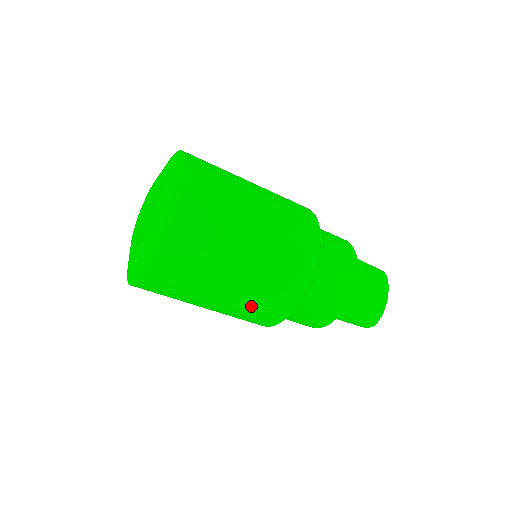
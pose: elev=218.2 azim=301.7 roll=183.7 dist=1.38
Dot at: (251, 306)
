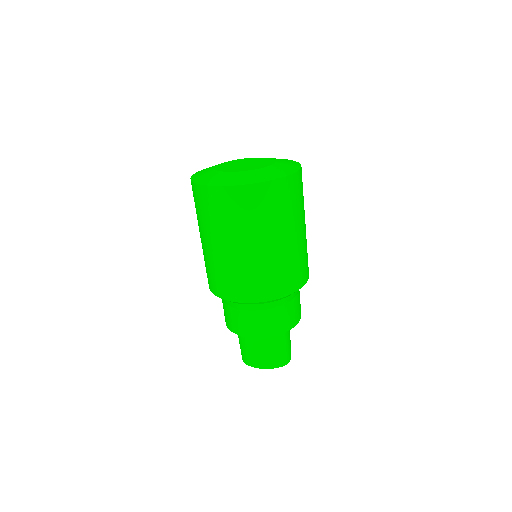
Dot at: (295, 261)
